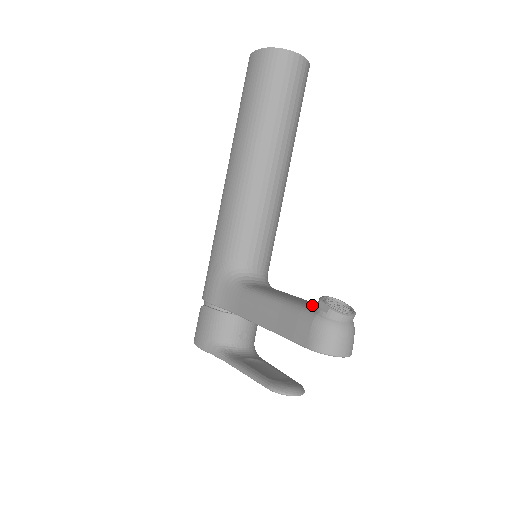
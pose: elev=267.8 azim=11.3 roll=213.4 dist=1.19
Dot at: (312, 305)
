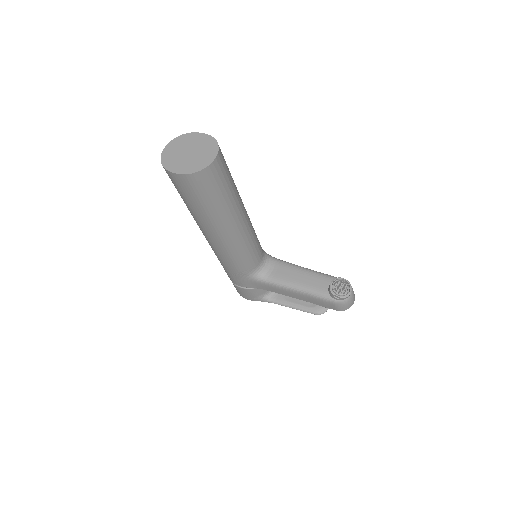
Dot at: (324, 289)
